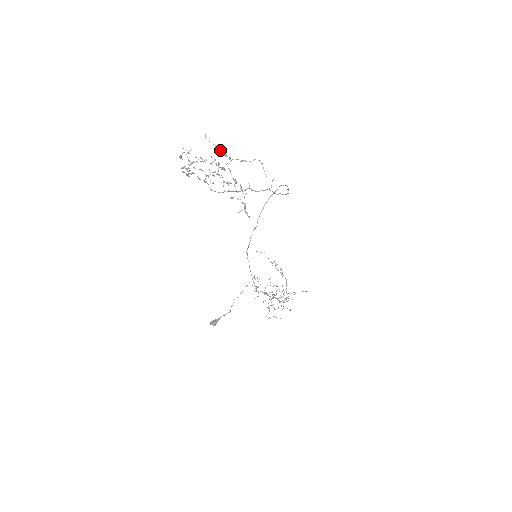
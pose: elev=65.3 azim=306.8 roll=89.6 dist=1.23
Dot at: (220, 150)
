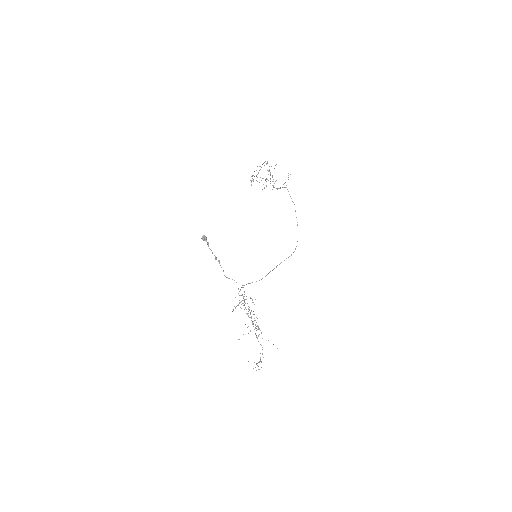
Dot at: (272, 181)
